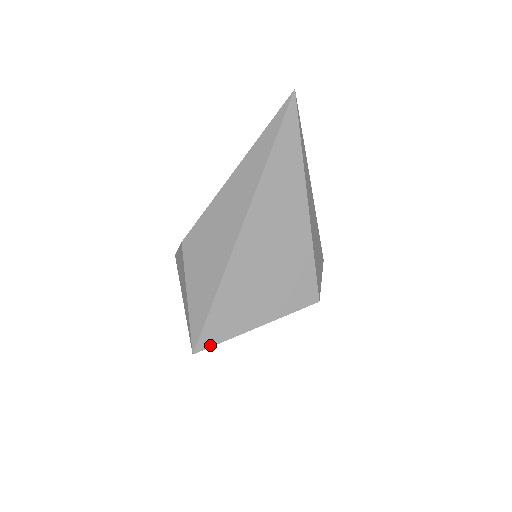
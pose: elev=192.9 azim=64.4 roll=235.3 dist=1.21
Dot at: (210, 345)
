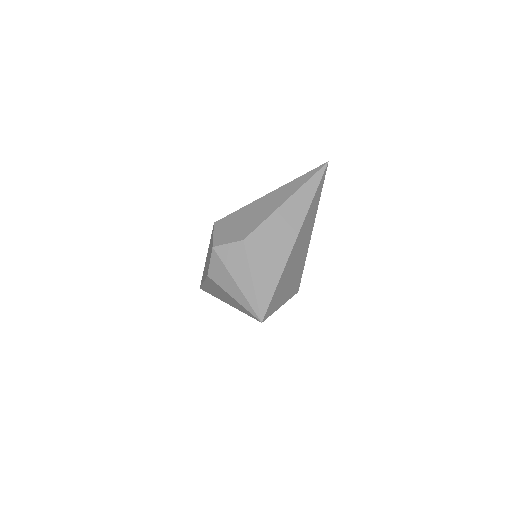
Dot at: occluded
